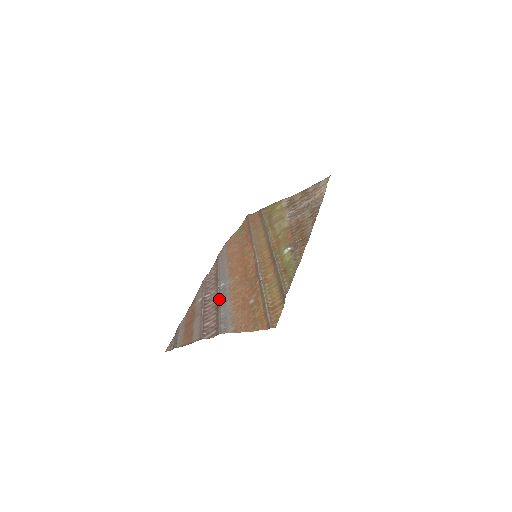
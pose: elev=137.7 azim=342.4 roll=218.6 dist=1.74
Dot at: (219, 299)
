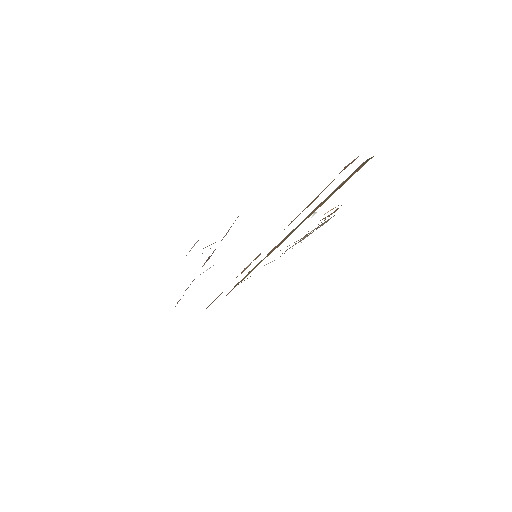
Dot at: occluded
